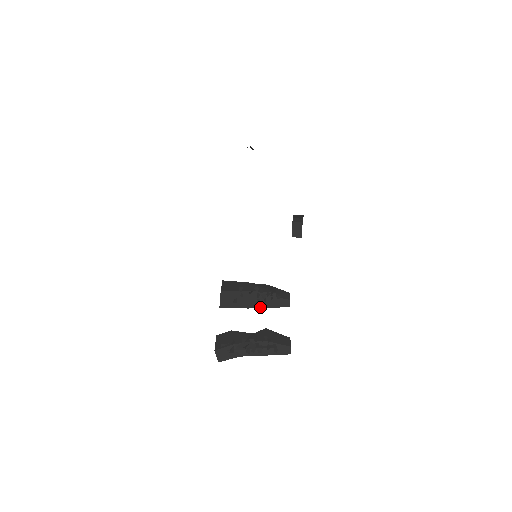
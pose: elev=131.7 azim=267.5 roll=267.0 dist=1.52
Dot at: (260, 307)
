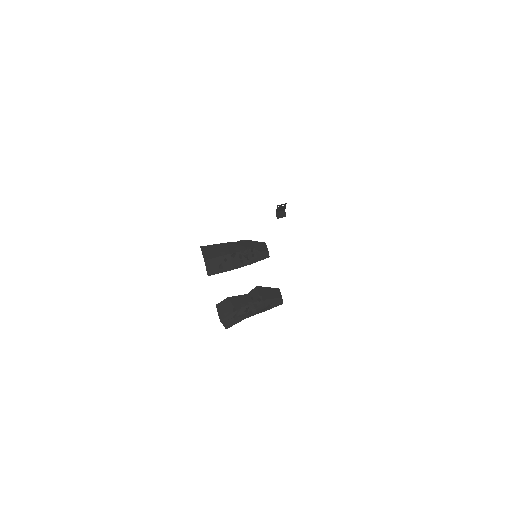
Dot at: (244, 265)
